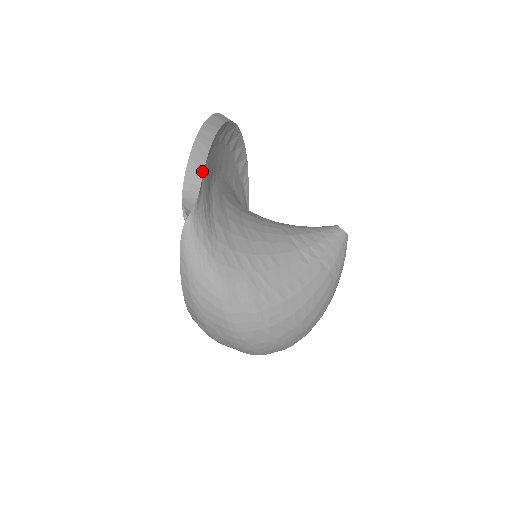
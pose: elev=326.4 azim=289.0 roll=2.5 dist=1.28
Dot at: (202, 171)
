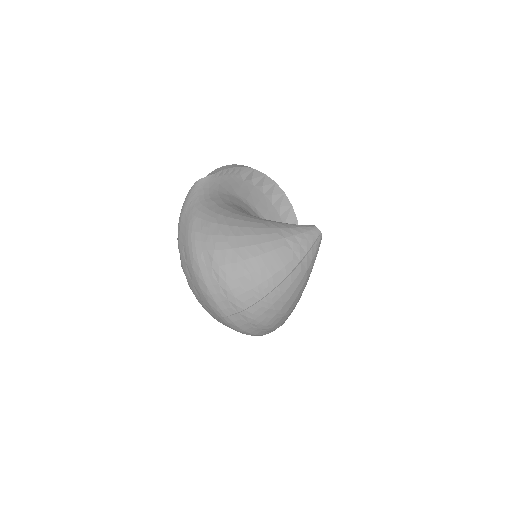
Dot at: (223, 169)
